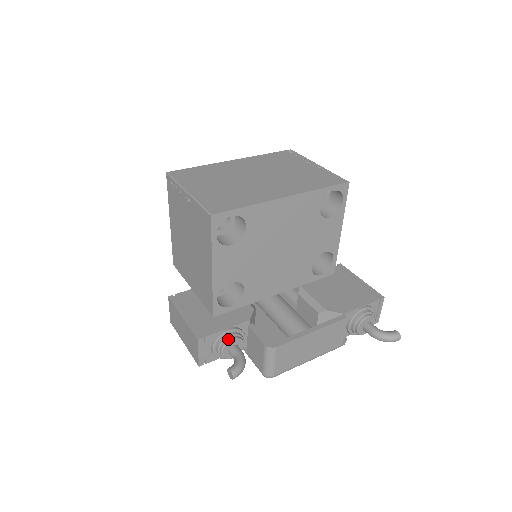
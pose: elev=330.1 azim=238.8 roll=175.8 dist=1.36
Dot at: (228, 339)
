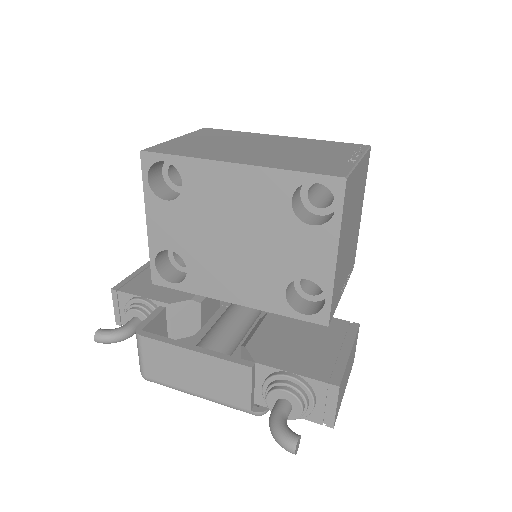
Dot at: (134, 307)
